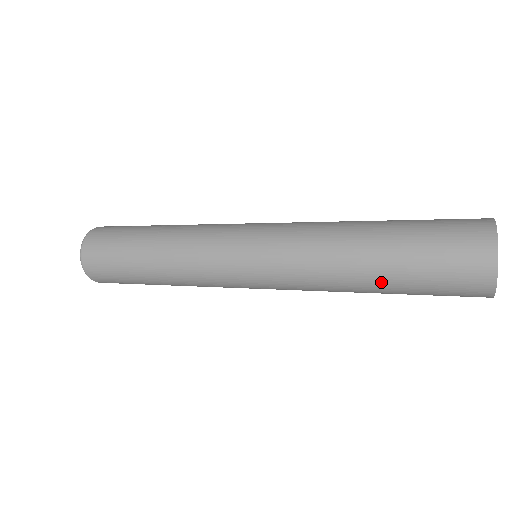
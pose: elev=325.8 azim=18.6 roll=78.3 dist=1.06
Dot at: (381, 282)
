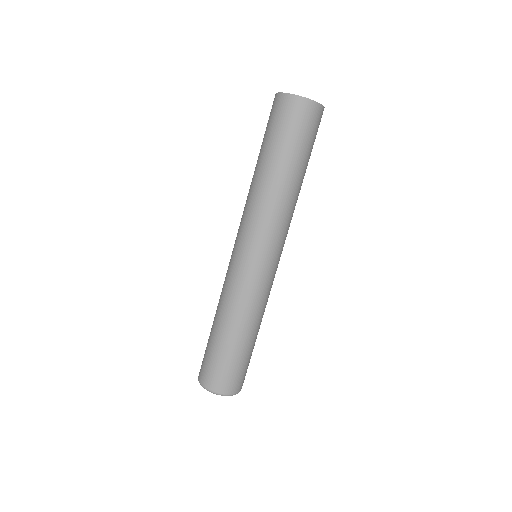
Dot at: (301, 172)
